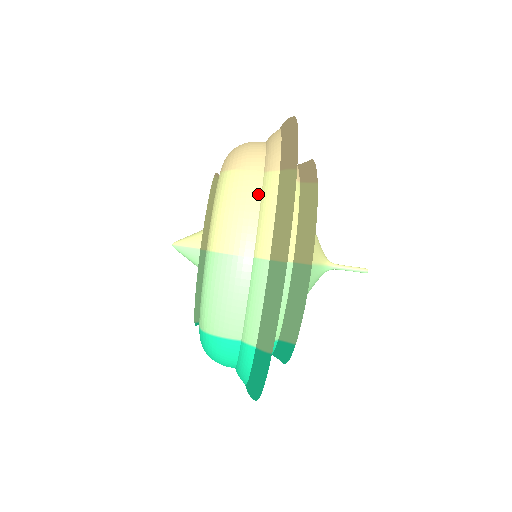
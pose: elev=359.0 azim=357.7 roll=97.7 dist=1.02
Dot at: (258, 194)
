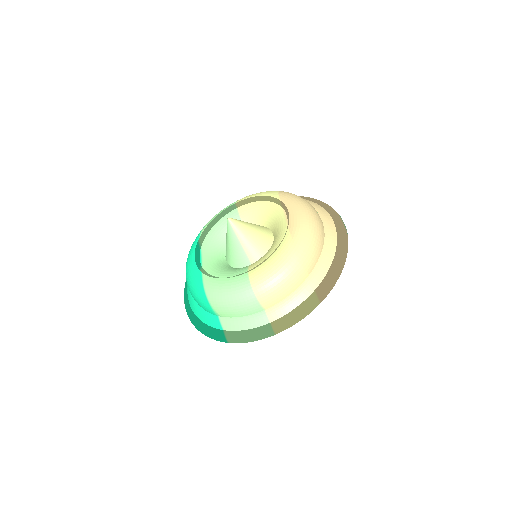
Dot at: (296, 287)
